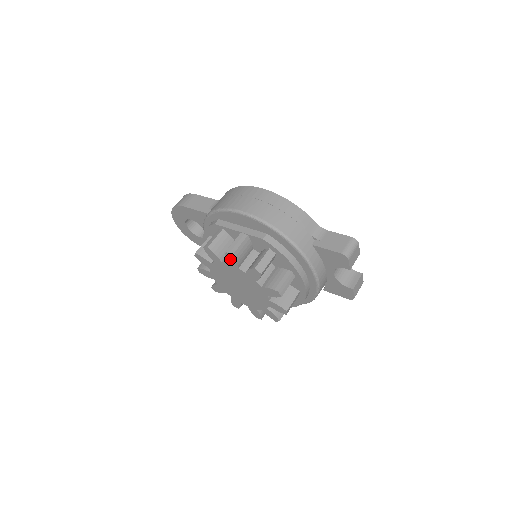
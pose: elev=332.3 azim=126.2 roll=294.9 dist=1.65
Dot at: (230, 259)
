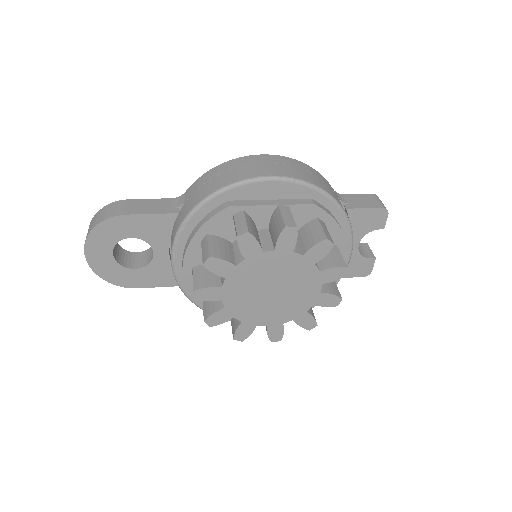
Dot at: (286, 239)
